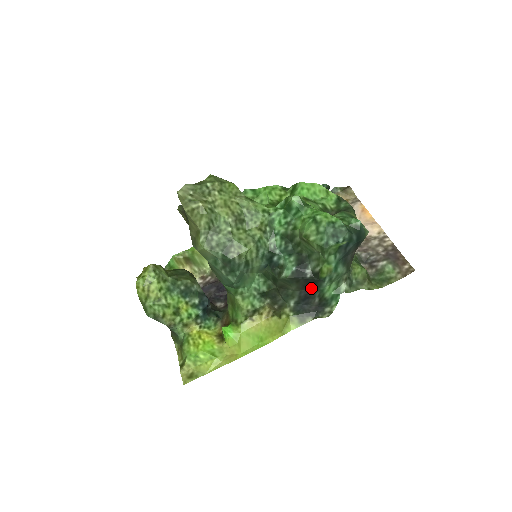
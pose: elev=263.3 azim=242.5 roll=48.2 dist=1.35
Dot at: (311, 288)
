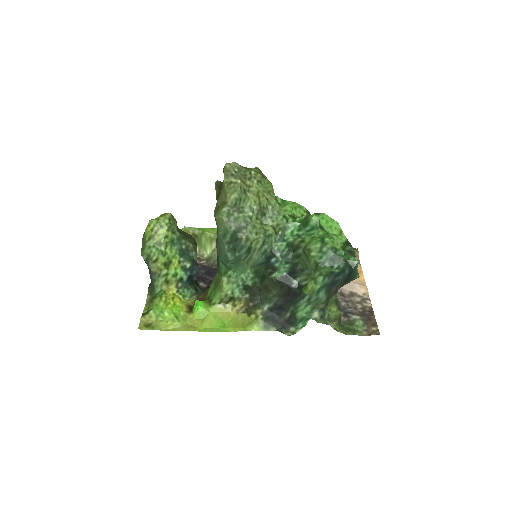
Dot at: (289, 300)
